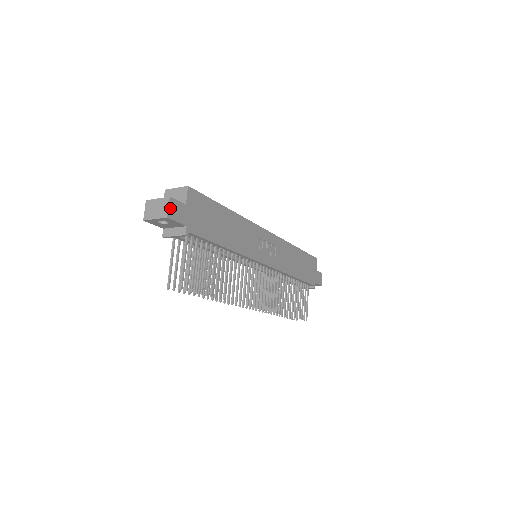
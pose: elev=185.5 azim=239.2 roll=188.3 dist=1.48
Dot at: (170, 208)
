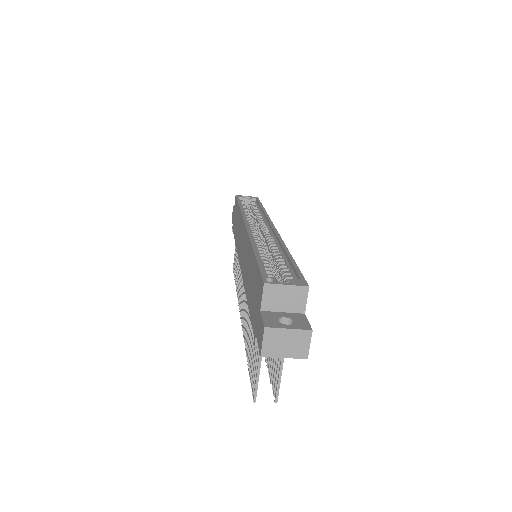
Dot at: (309, 343)
